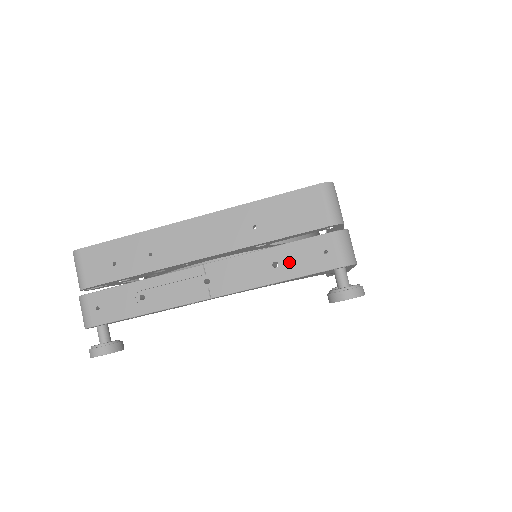
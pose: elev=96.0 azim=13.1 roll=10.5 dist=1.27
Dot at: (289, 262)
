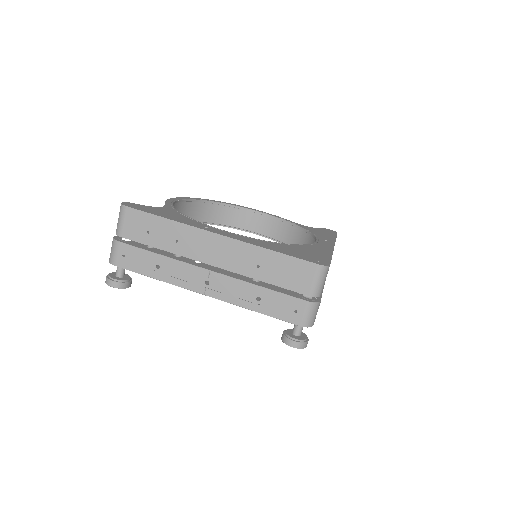
Dot at: (268, 303)
